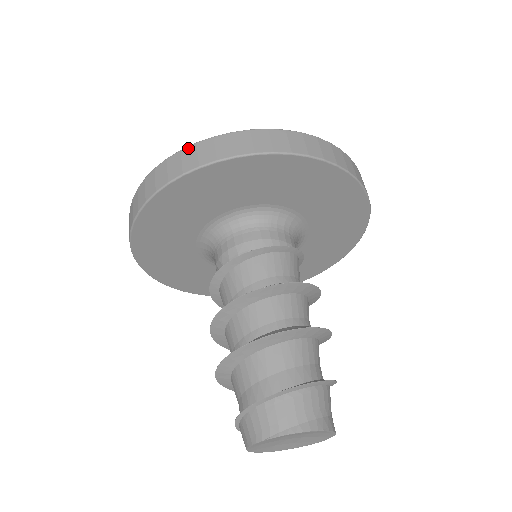
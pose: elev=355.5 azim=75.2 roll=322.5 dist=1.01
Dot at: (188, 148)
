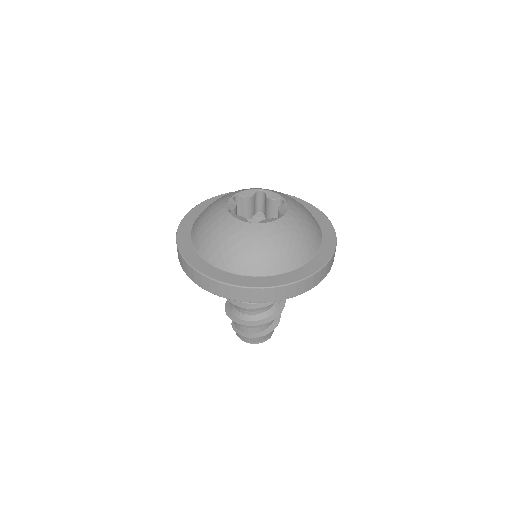
Dot at: (235, 288)
